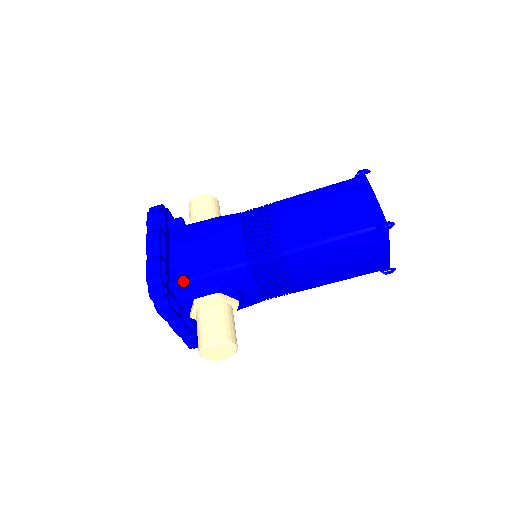
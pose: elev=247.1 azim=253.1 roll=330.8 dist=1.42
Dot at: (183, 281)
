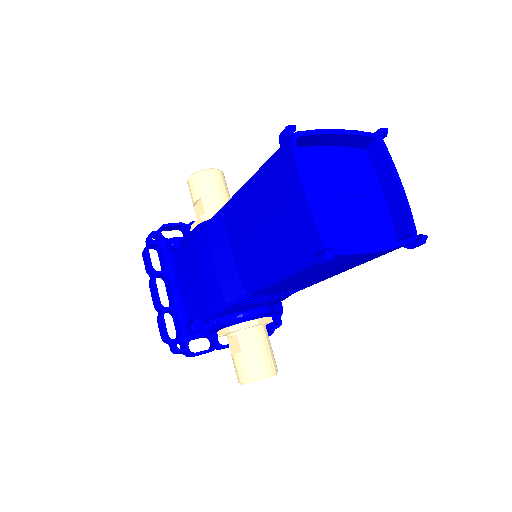
Dot at: (191, 329)
